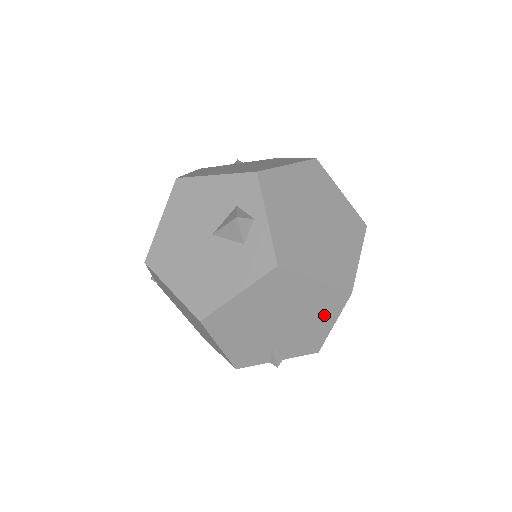
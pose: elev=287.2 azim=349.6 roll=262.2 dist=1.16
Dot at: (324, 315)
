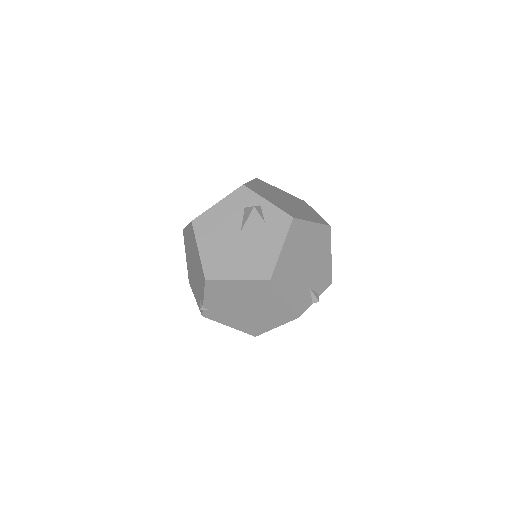
Dot at: (324, 249)
